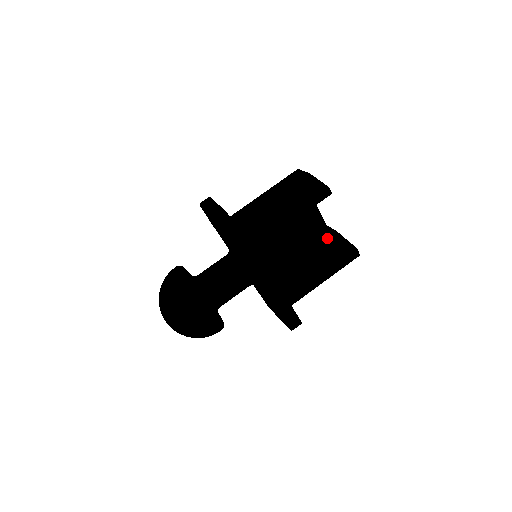
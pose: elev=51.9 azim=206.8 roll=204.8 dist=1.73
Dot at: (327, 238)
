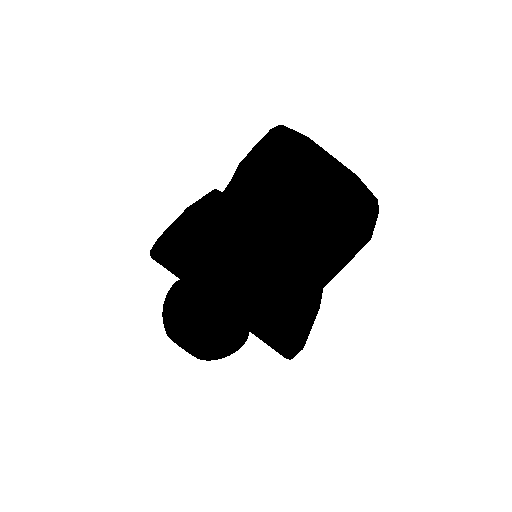
Dot at: (354, 214)
